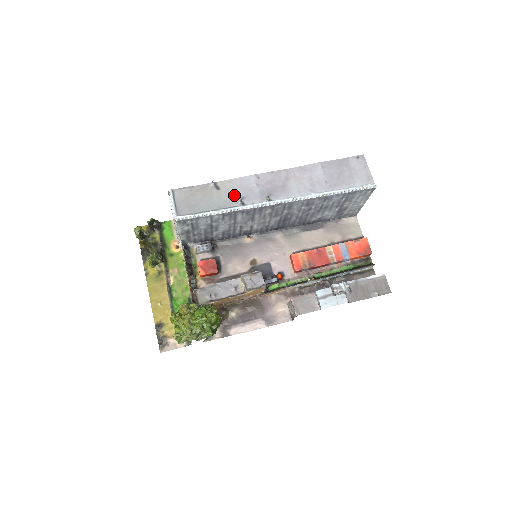
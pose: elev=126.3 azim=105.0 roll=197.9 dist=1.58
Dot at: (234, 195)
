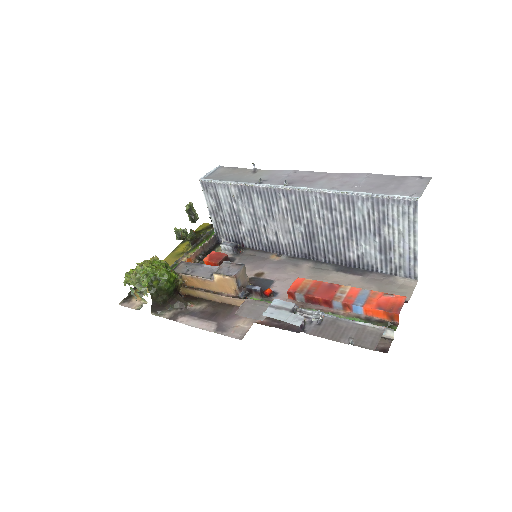
Dot at: (261, 178)
